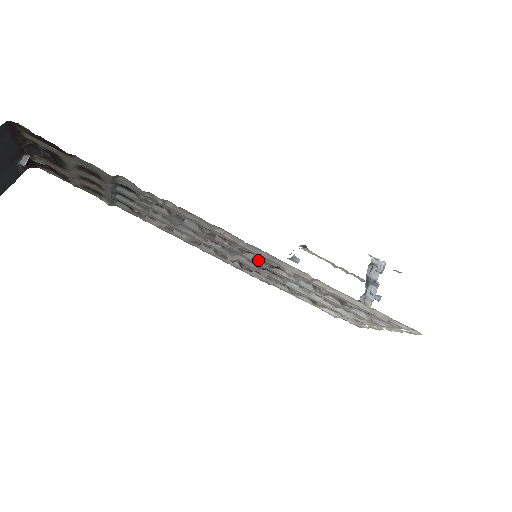
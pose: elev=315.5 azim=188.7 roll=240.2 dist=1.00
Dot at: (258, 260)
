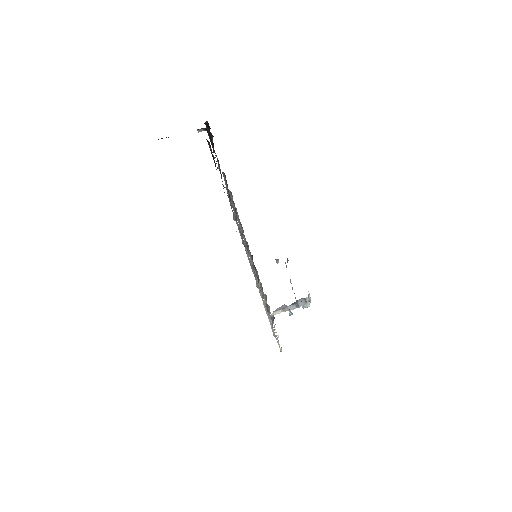
Dot at: (252, 265)
